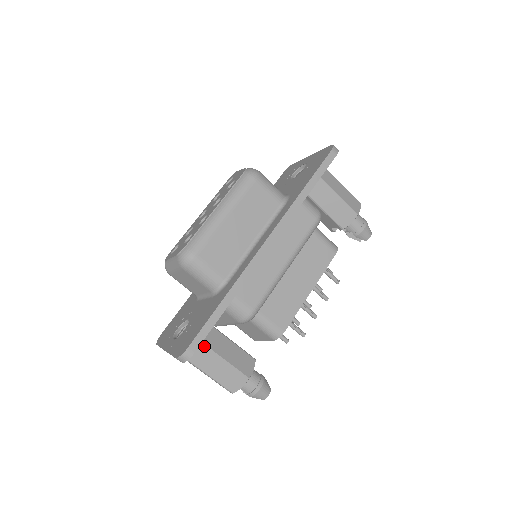
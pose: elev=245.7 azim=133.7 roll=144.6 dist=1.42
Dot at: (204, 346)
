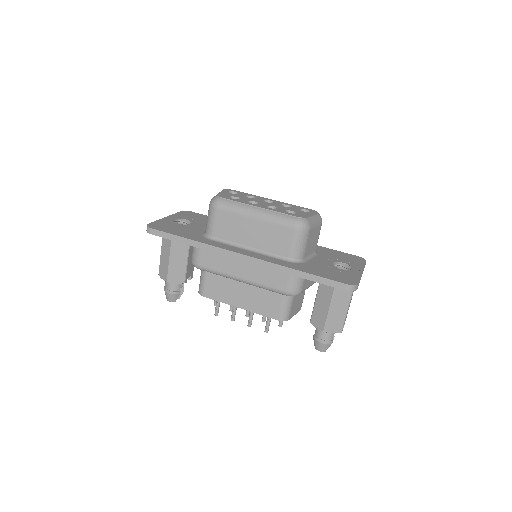
Dot at: (171, 241)
